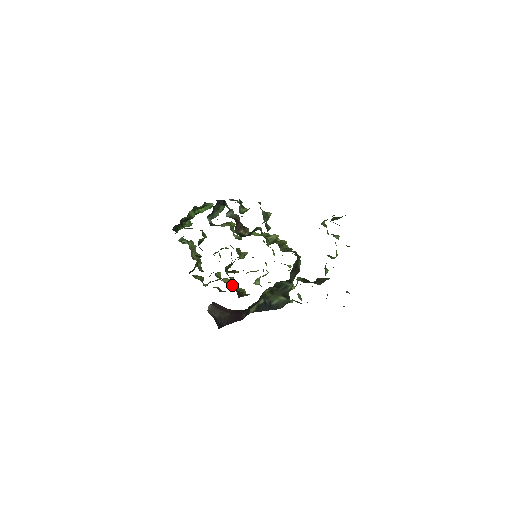
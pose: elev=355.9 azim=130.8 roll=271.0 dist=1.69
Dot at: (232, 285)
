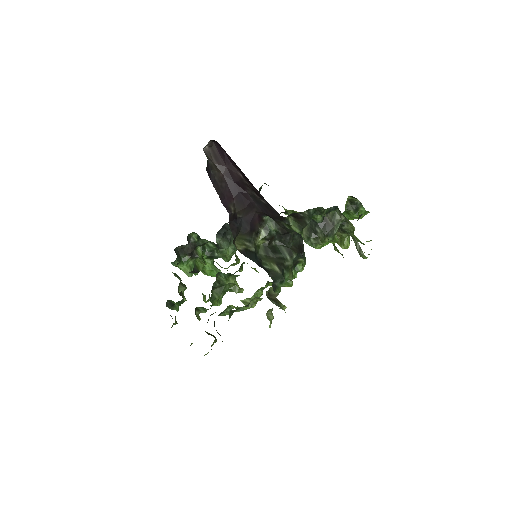
Dot at: (209, 333)
